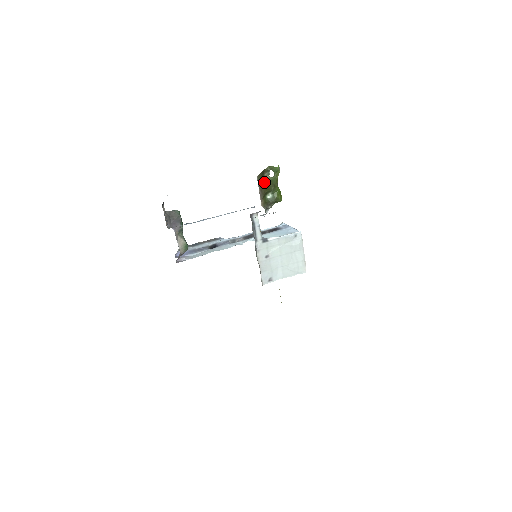
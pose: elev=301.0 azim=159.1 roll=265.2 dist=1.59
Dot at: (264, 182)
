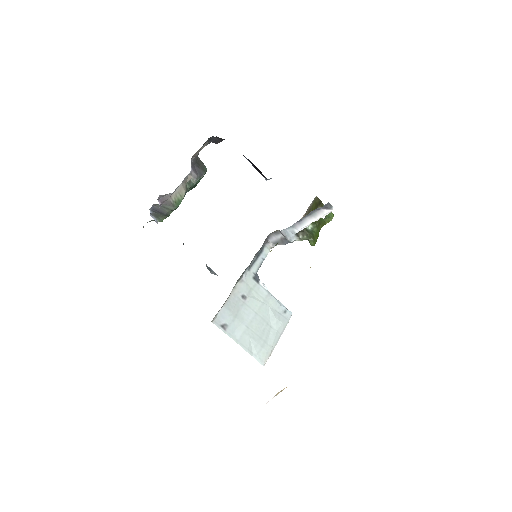
Dot at: occluded
